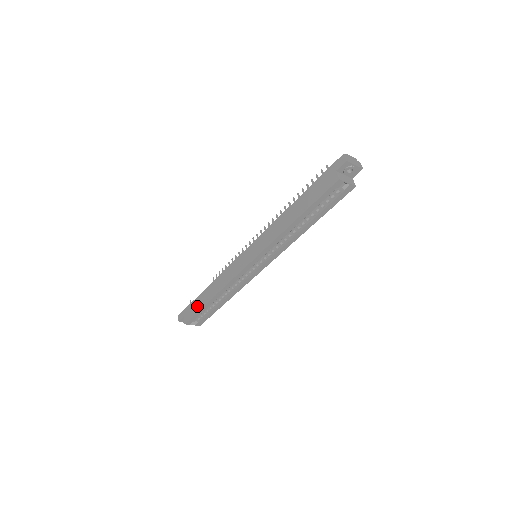
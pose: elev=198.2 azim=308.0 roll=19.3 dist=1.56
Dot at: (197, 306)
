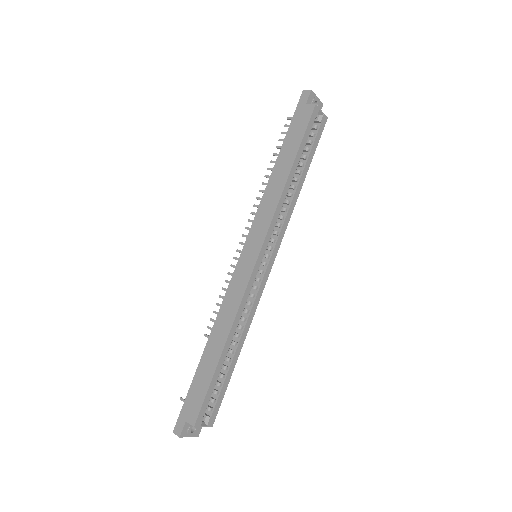
Dot at: (203, 381)
